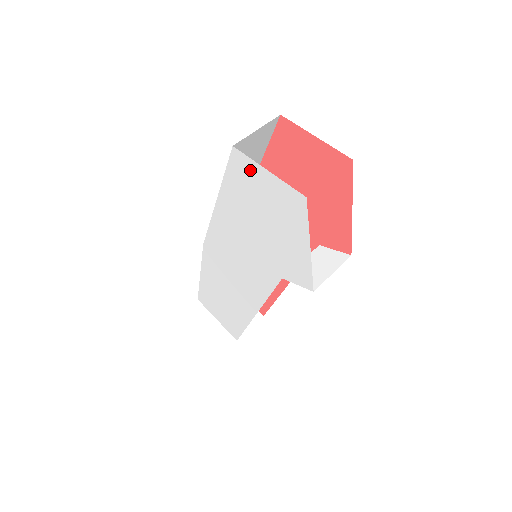
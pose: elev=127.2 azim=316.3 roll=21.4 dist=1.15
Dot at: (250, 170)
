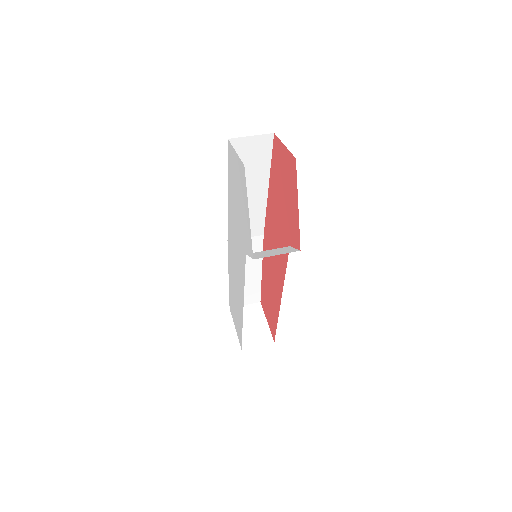
Dot at: (232, 155)
